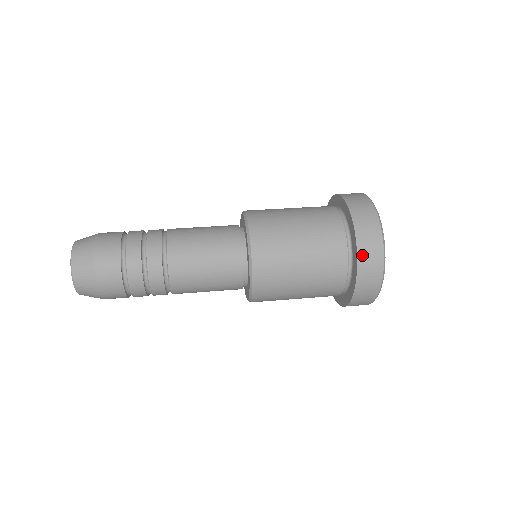
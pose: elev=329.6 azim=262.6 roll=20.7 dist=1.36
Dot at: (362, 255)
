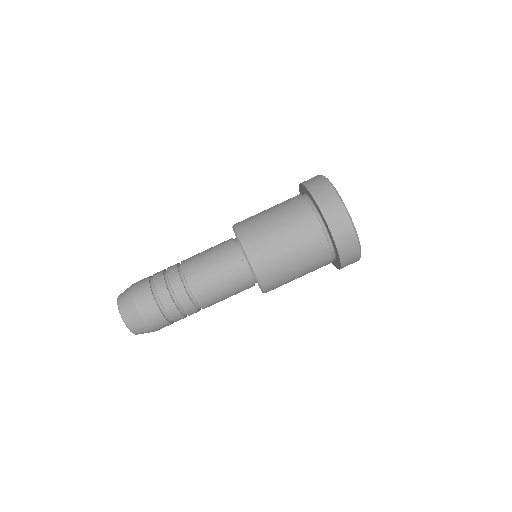
Dot at: (343, 255)
